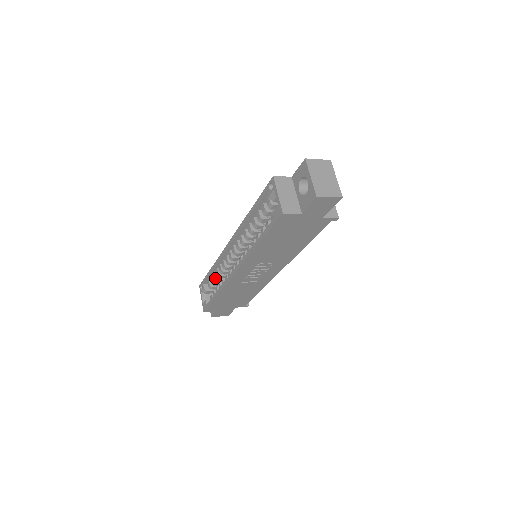
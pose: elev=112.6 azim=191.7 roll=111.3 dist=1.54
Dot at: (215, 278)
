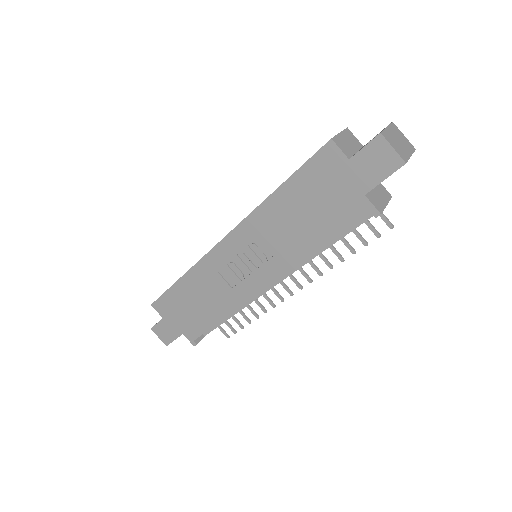
Dot at: occluded
